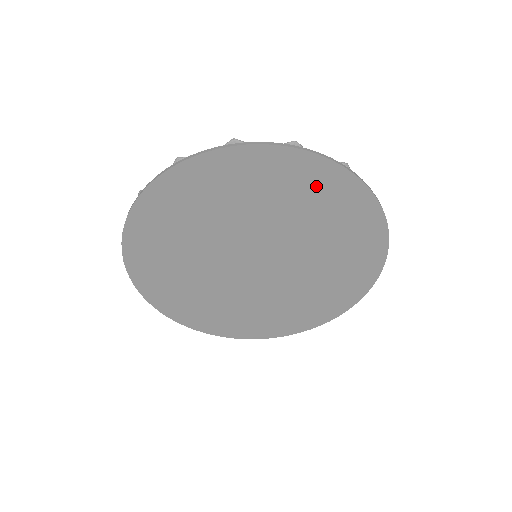
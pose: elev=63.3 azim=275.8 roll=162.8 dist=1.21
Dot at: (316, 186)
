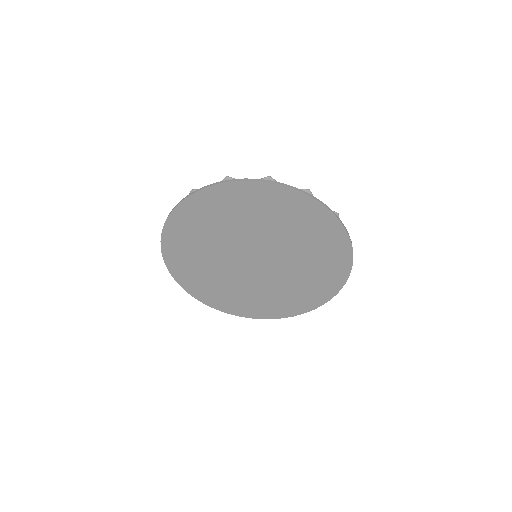
Dot at: (287, 206)
